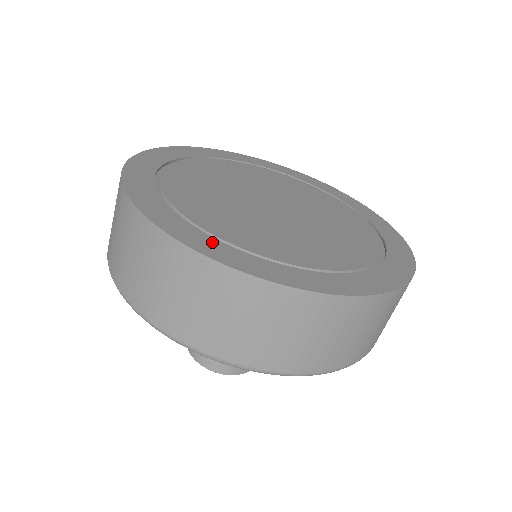
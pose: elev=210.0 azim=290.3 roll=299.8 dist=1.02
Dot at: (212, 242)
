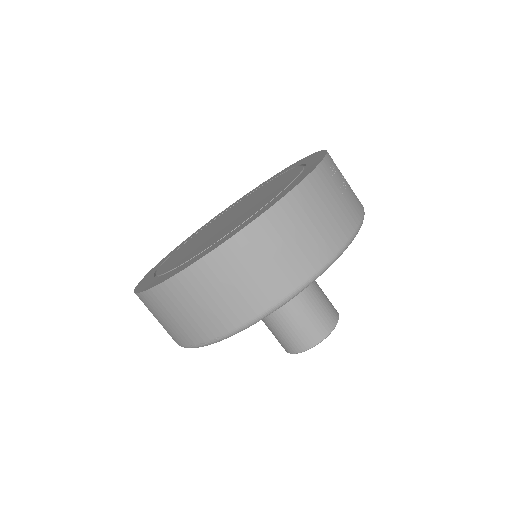
Dot at: (155, 280)
